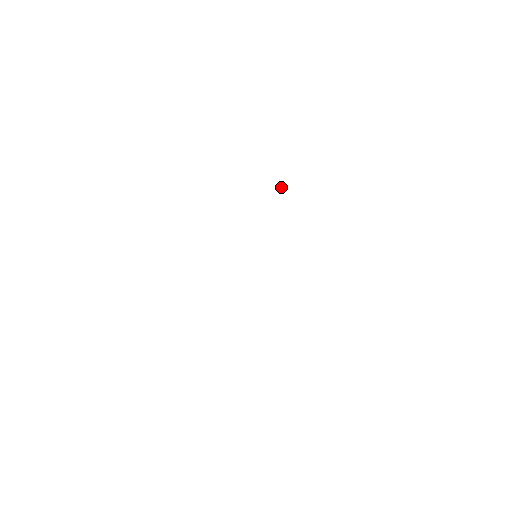
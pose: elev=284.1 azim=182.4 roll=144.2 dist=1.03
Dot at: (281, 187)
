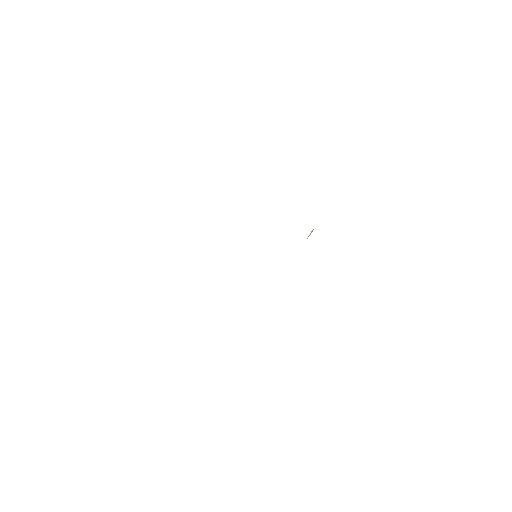
Dot at: (312, 231)
